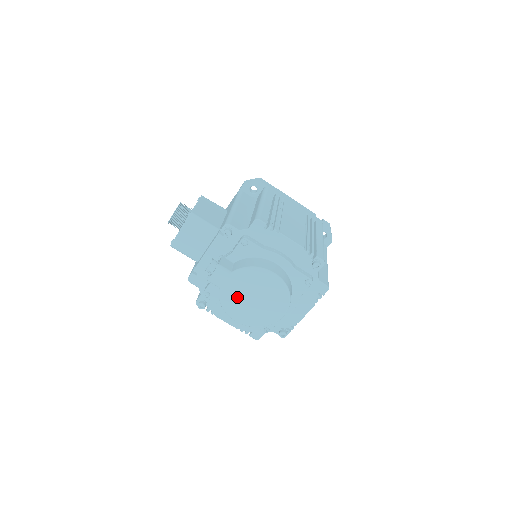
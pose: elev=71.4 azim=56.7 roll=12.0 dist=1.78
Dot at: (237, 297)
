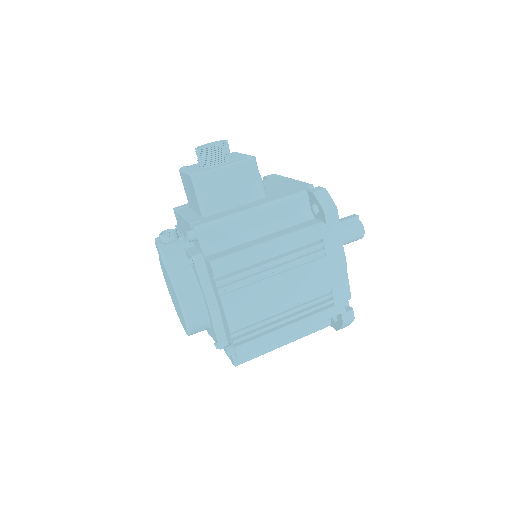
Dot at: (166, 277)
